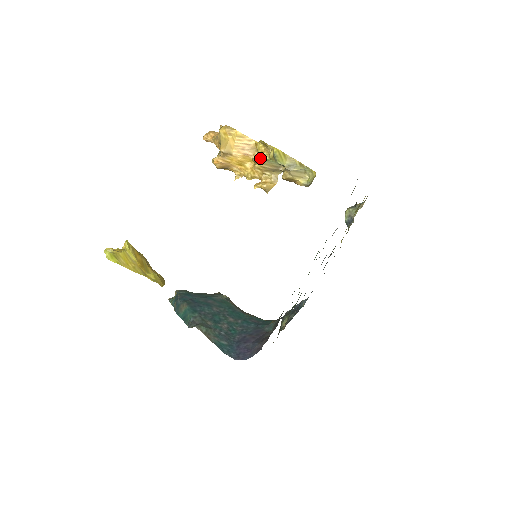
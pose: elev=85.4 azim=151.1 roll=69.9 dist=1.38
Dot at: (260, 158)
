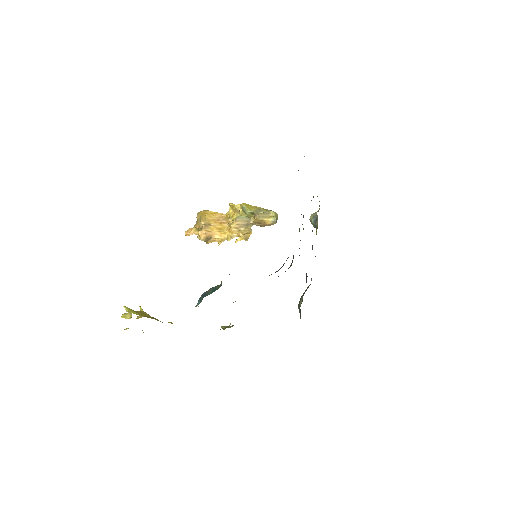
Dot at: (233, 219)
